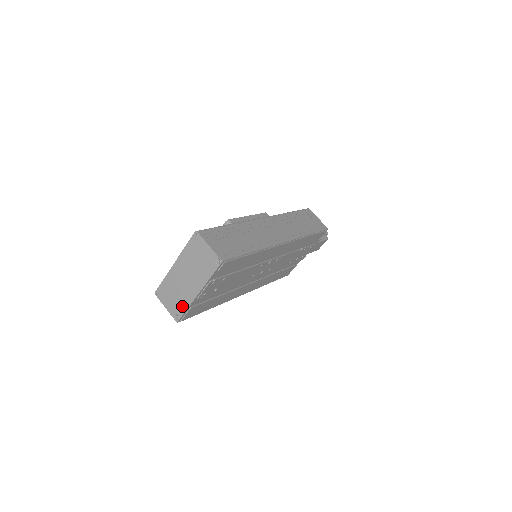
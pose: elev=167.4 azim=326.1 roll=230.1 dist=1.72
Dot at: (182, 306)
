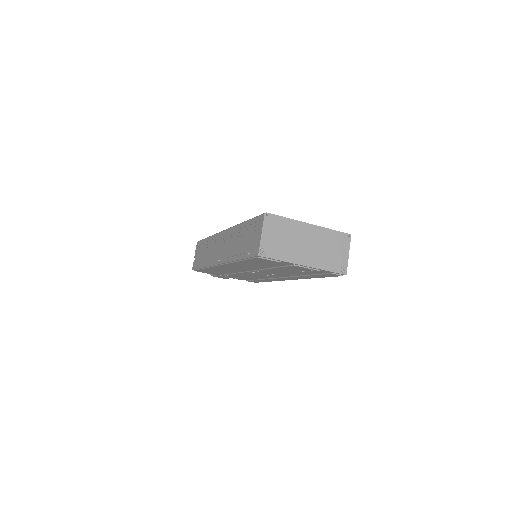
Dot at: (280, 253)
